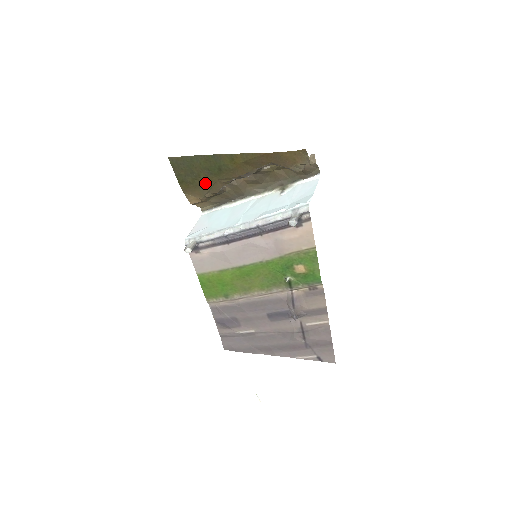
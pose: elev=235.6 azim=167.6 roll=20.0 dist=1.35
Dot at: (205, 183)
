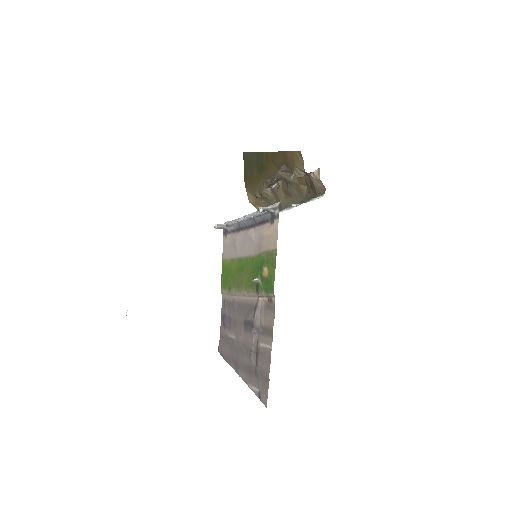
Dot at: (255, 180)
